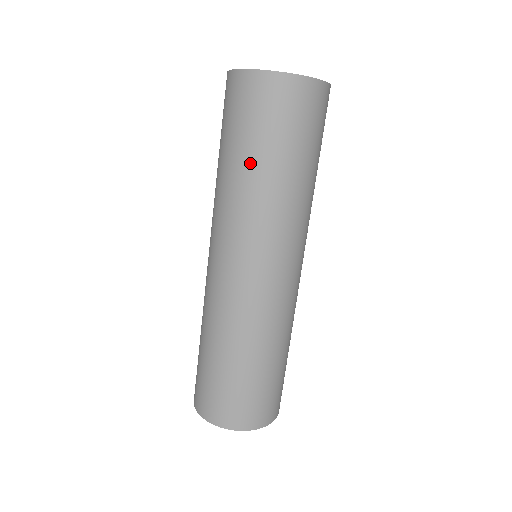
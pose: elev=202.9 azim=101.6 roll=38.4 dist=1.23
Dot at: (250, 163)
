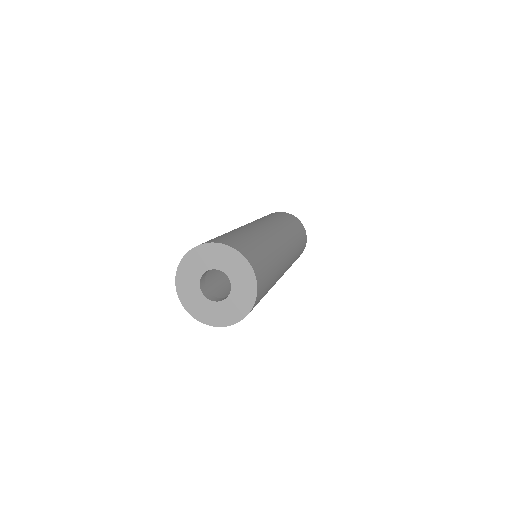
Dot at: occluded
